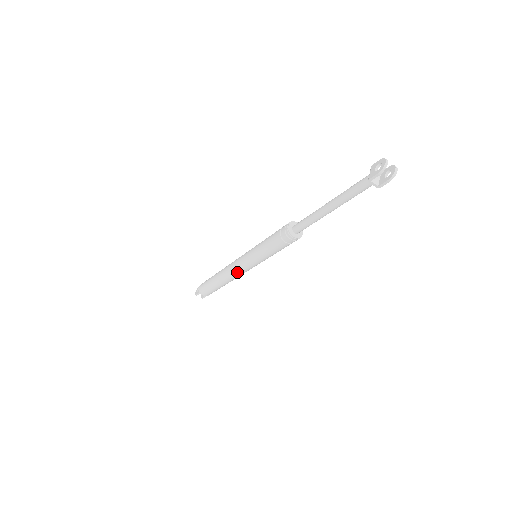
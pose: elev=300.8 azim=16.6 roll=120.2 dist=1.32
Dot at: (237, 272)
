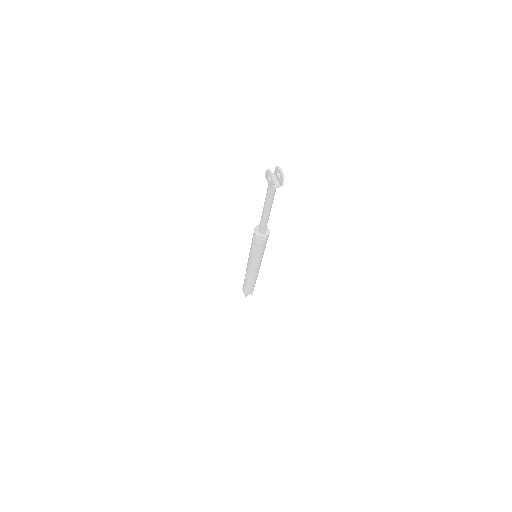
Dot at: (255, 272)
